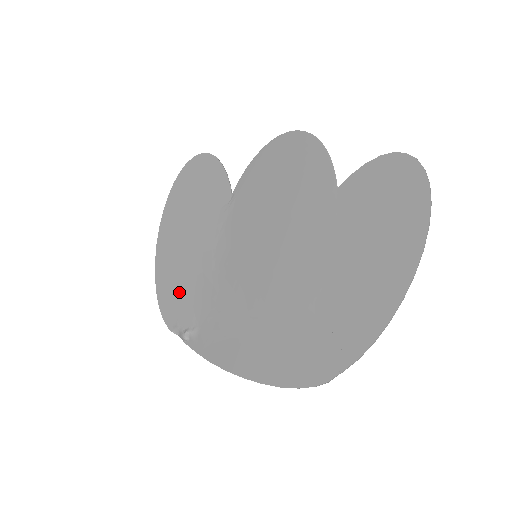
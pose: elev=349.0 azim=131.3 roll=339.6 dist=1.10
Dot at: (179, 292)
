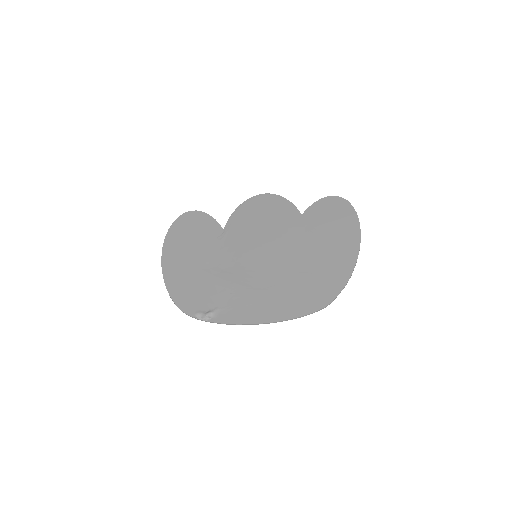
Dot at: (193, 291)
